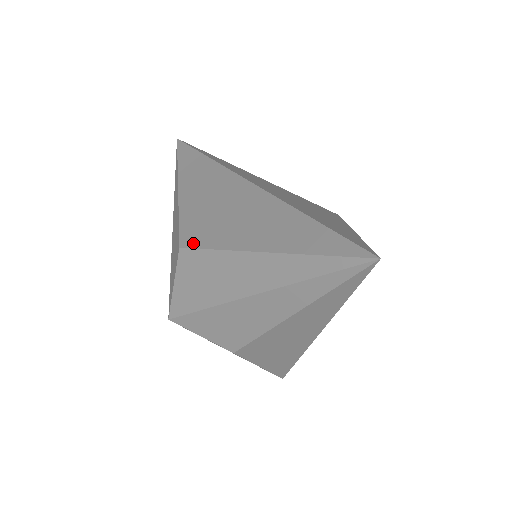
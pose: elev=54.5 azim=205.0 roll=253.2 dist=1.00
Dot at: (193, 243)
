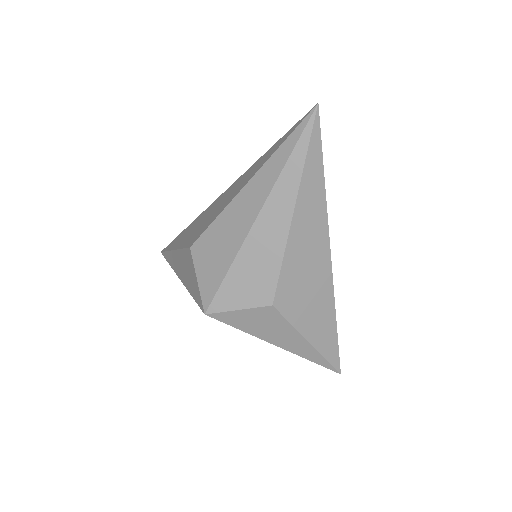
Dot at: (199, 235)
